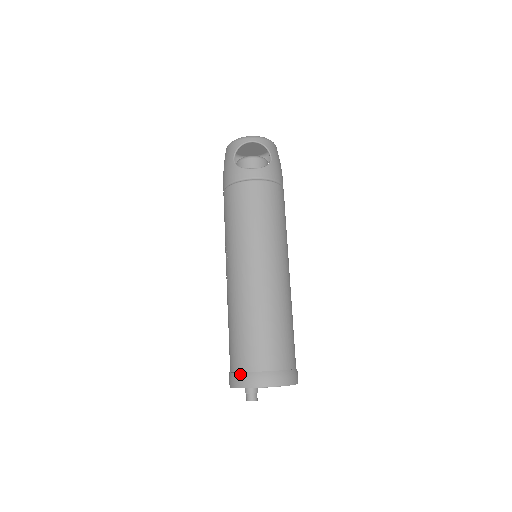
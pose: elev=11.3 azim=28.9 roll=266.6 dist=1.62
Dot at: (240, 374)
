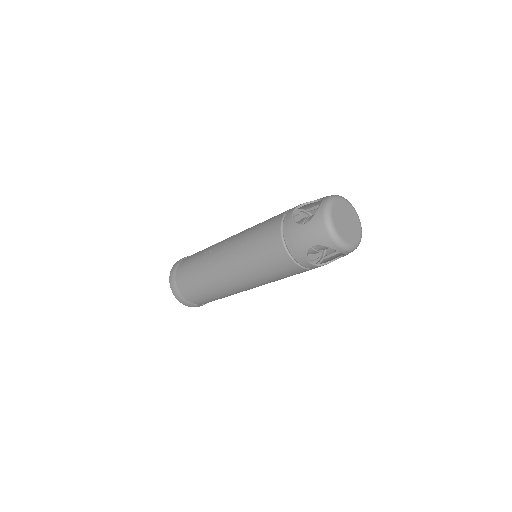
Dot at: (180, 295)
